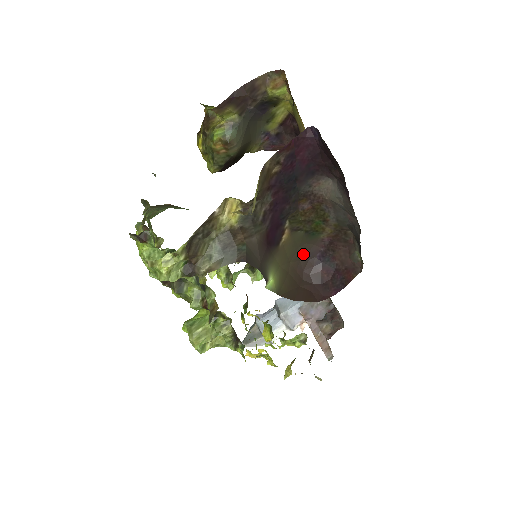
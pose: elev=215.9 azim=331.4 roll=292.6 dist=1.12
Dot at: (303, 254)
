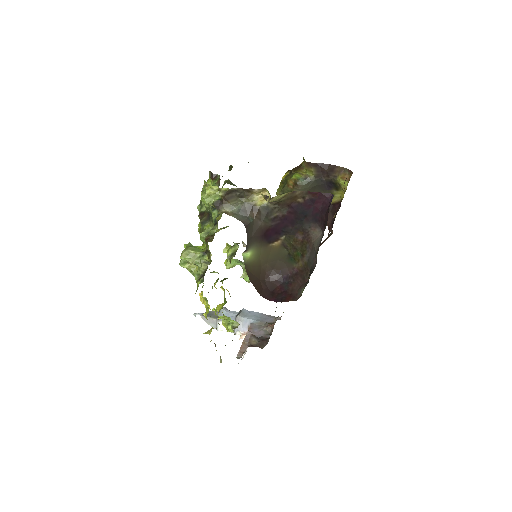
Dot at: (278, 267)
